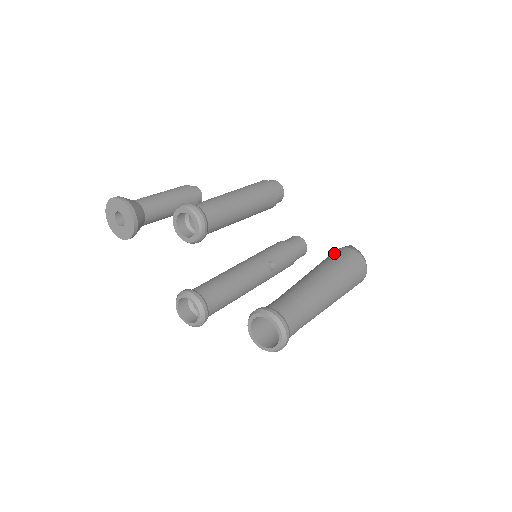
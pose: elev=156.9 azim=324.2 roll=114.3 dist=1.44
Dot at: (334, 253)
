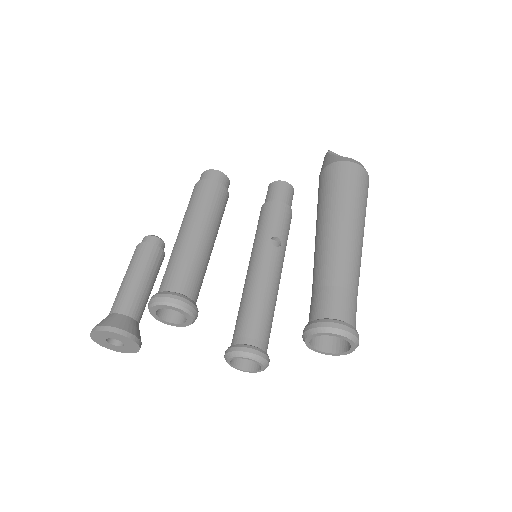
Dot at: (321, 184)
